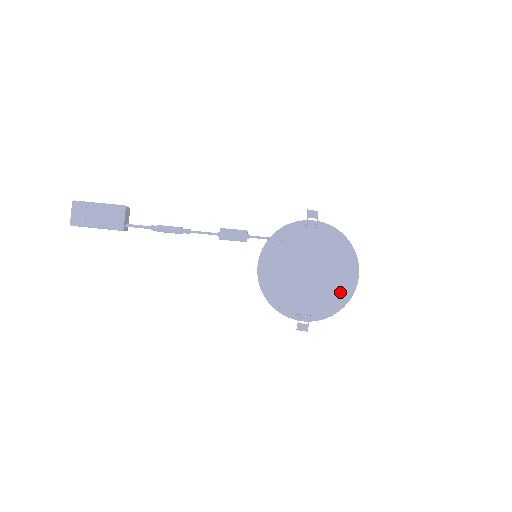
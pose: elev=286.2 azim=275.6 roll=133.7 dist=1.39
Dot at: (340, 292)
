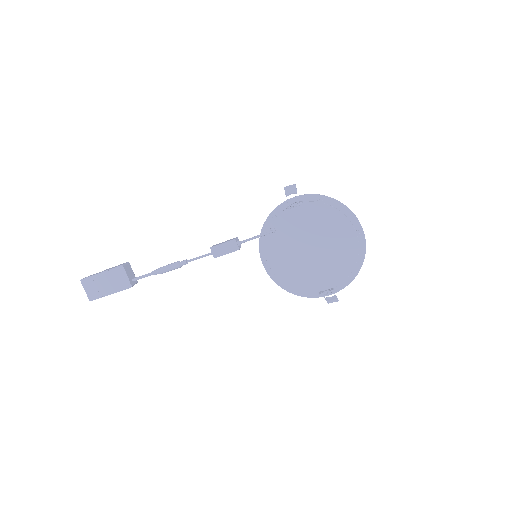
Dot at: (351, 255)
